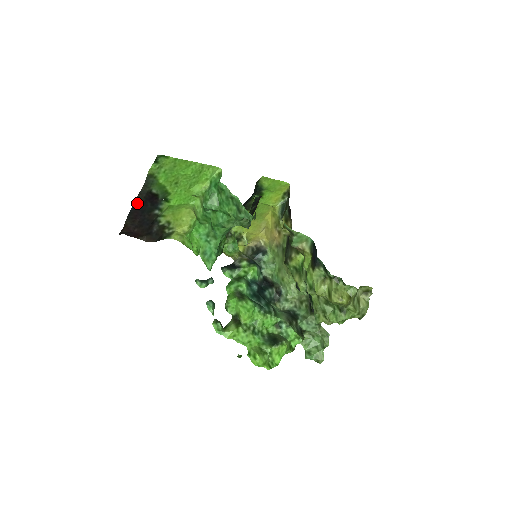
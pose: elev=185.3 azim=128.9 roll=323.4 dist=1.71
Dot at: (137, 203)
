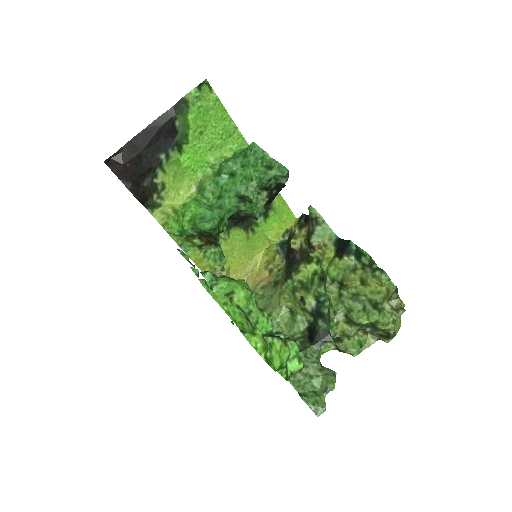
Dot at: (151, 128)
